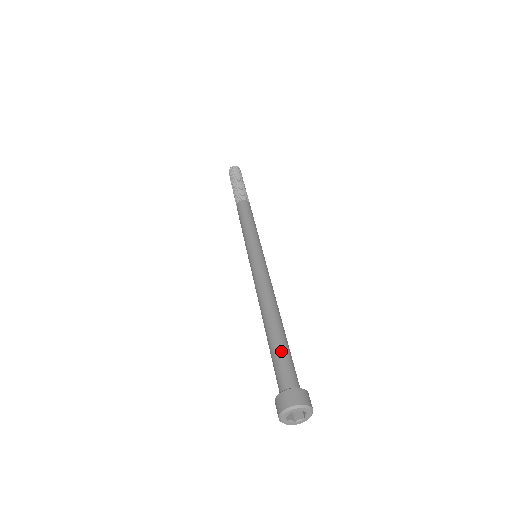
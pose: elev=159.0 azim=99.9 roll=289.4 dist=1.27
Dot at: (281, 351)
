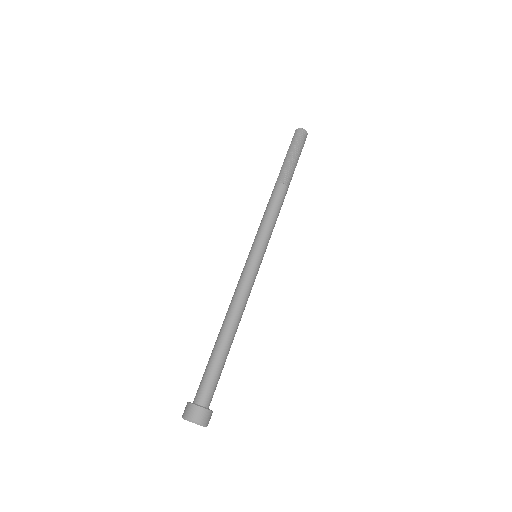
Dot at: (213, 367)
